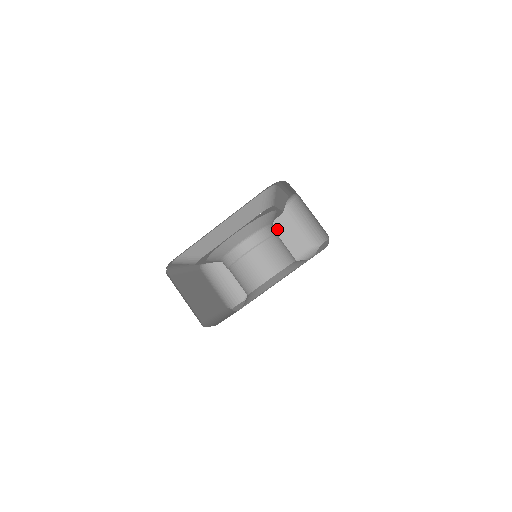
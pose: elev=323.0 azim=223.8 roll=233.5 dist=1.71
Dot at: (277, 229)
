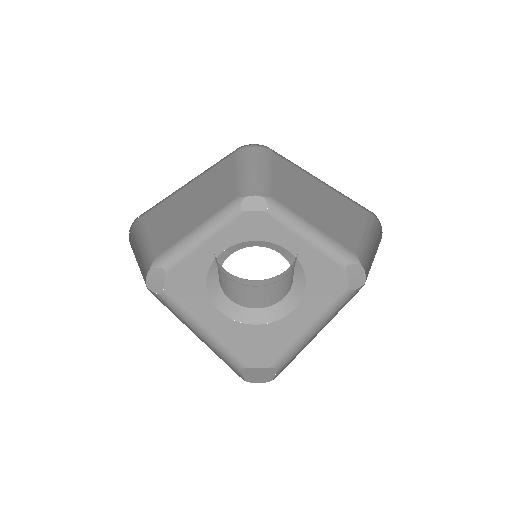
Dot at: (343, 209)
